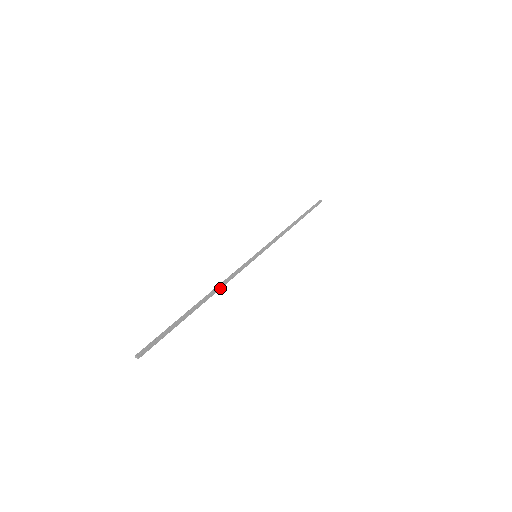
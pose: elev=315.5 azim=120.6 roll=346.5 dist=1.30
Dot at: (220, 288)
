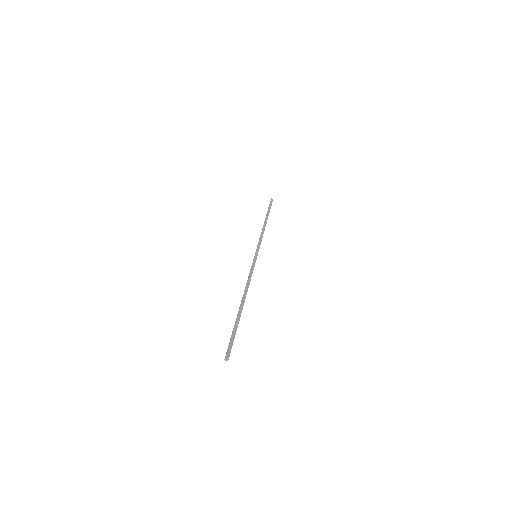
Dot at: occluded
